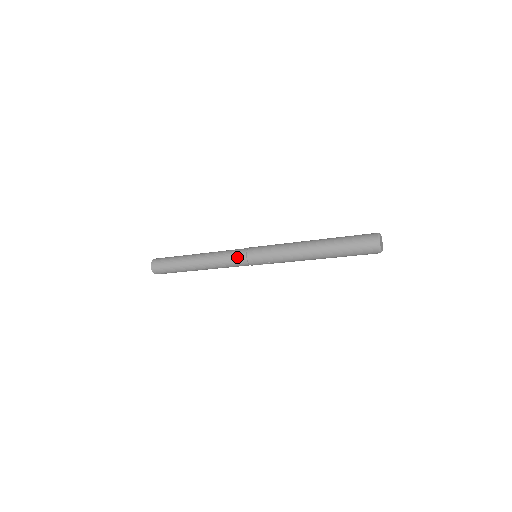
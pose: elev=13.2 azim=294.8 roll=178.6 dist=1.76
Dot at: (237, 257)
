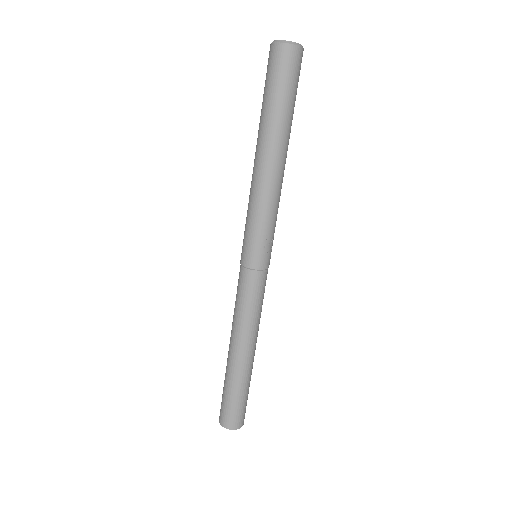
Dot at: (243, 284)
